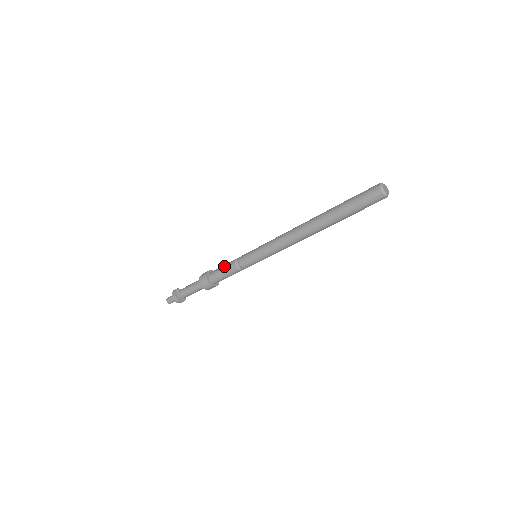
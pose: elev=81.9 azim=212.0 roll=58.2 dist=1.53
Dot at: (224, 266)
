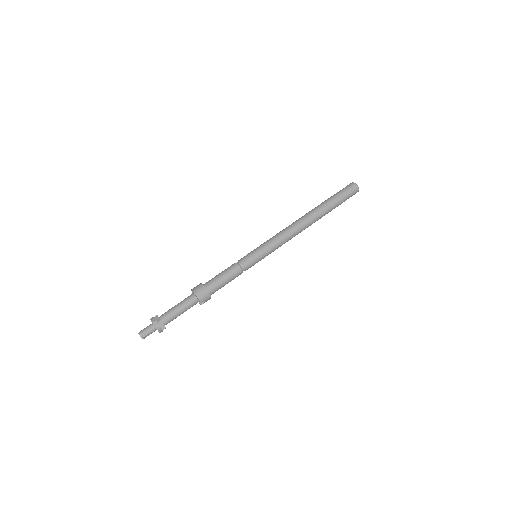
Dot at: (222, 271)
